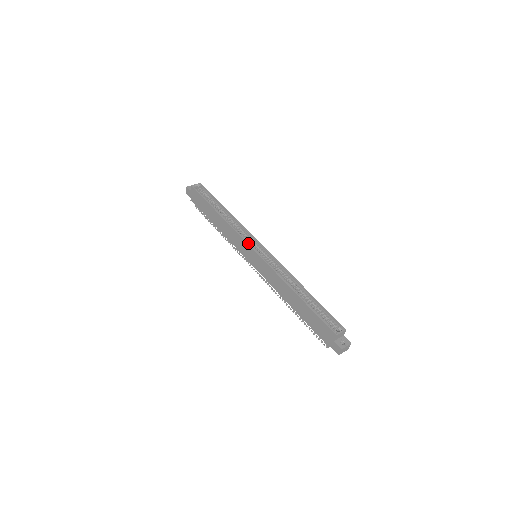
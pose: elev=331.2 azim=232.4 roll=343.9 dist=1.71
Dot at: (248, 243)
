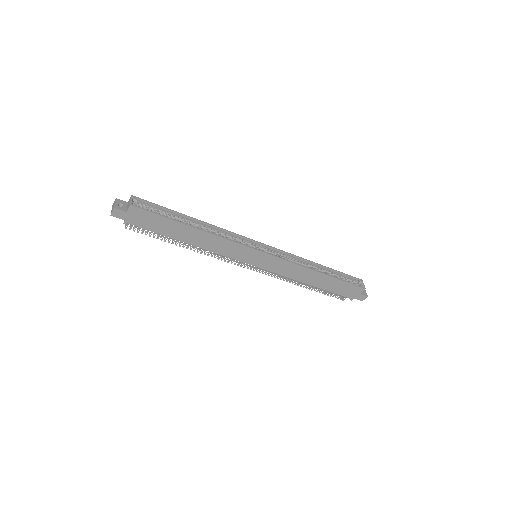
Dot at: (254, 248)
